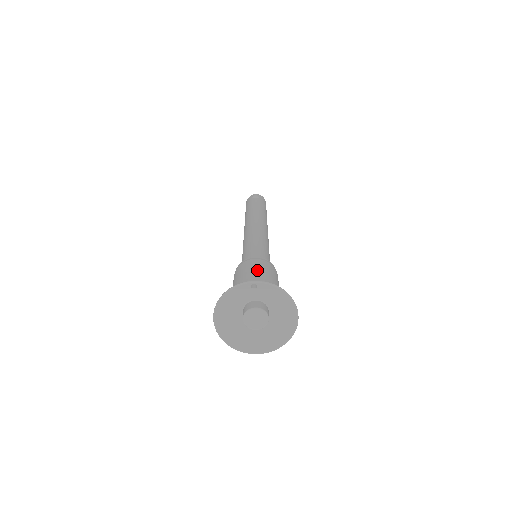
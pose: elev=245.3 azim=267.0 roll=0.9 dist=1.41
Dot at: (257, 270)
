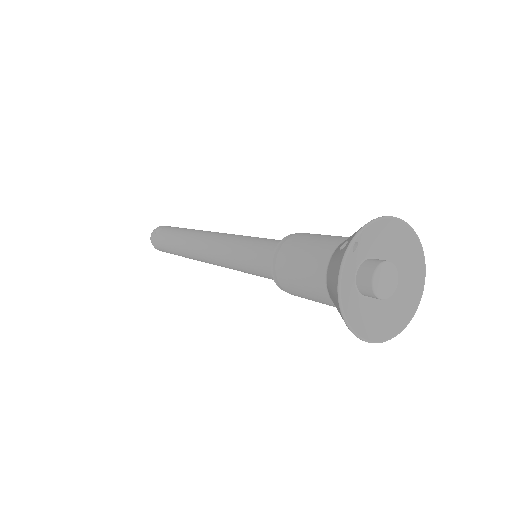
Dot at: (309, 245)
